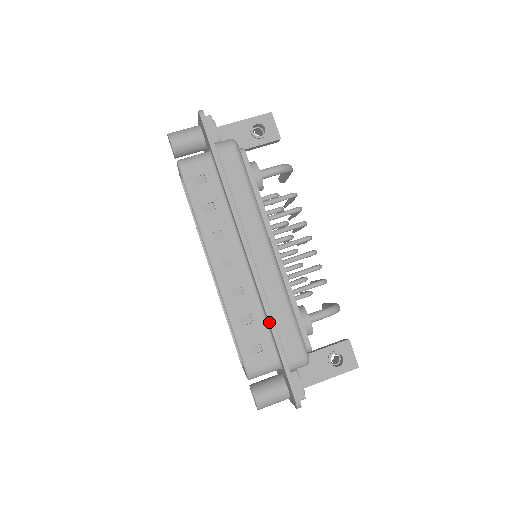
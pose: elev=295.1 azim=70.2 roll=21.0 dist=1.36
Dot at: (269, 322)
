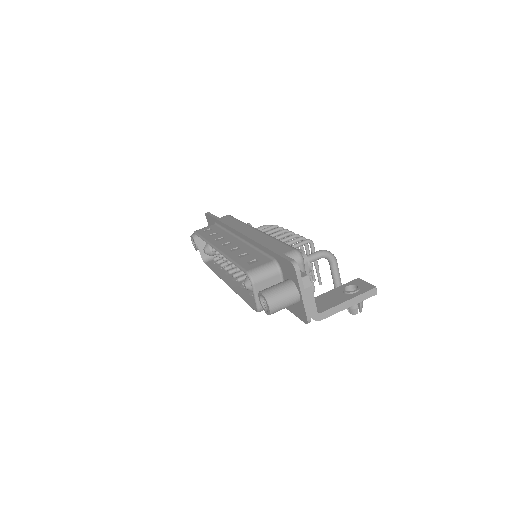
Dot at: (259, 243)
